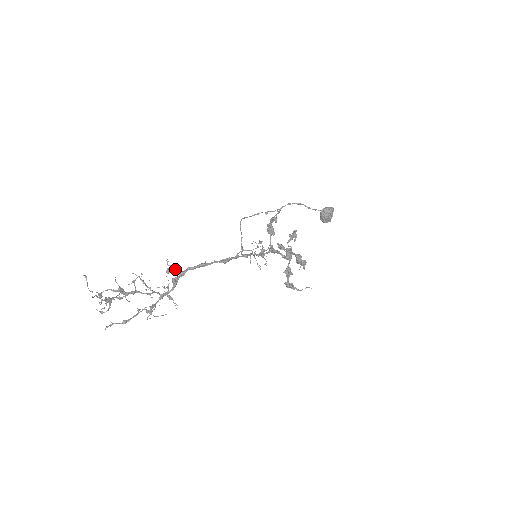
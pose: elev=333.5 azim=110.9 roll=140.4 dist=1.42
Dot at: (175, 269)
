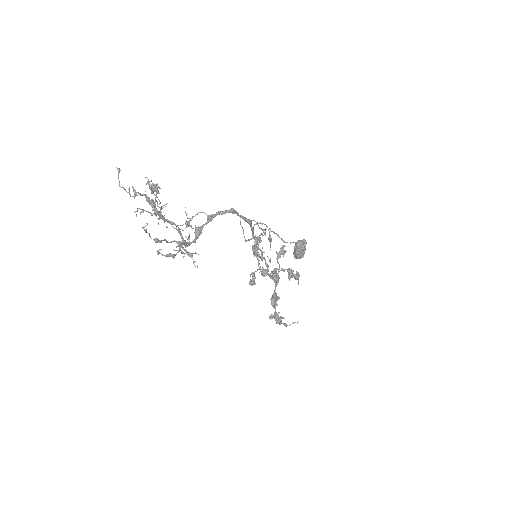
Dot at: occluded
